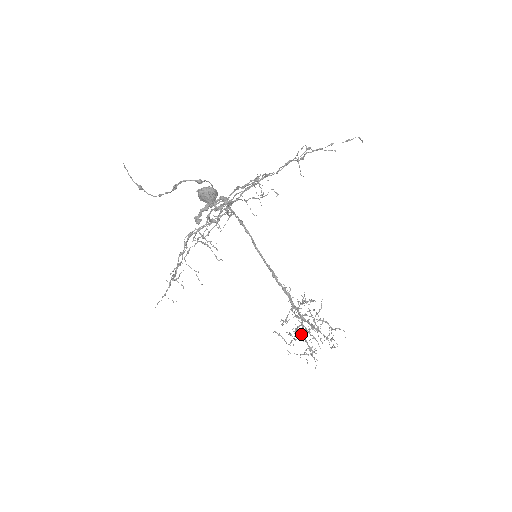
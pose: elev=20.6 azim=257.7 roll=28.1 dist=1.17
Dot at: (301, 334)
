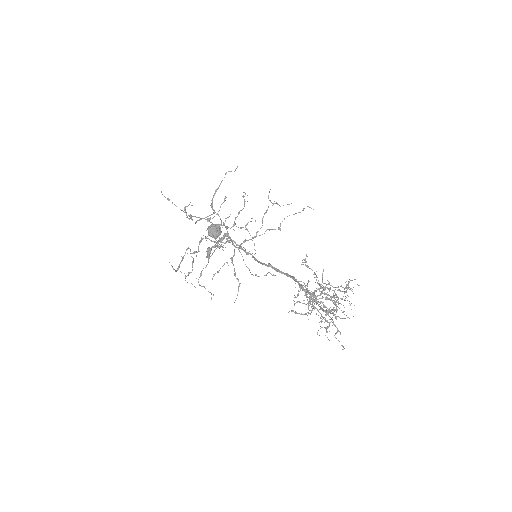
Dot at: (329, 340)
